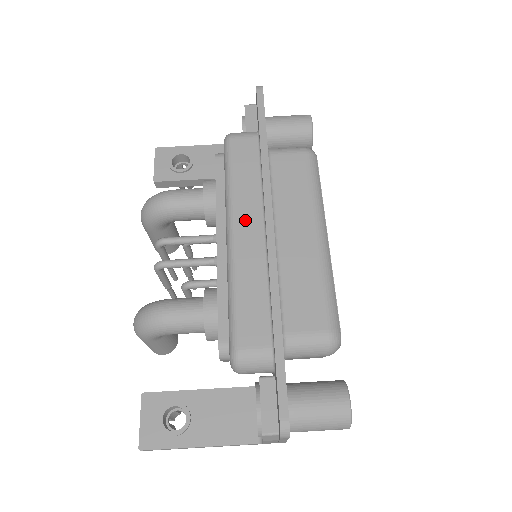
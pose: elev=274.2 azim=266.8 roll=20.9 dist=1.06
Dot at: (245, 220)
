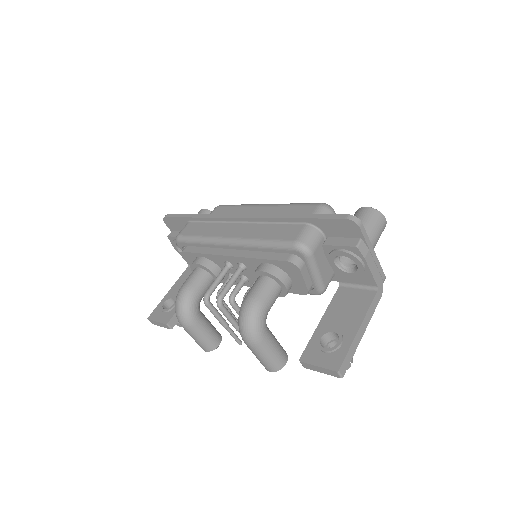
Dot at: (228, 232)
